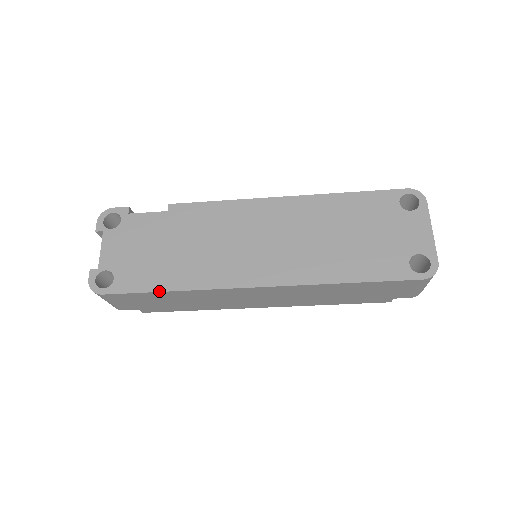
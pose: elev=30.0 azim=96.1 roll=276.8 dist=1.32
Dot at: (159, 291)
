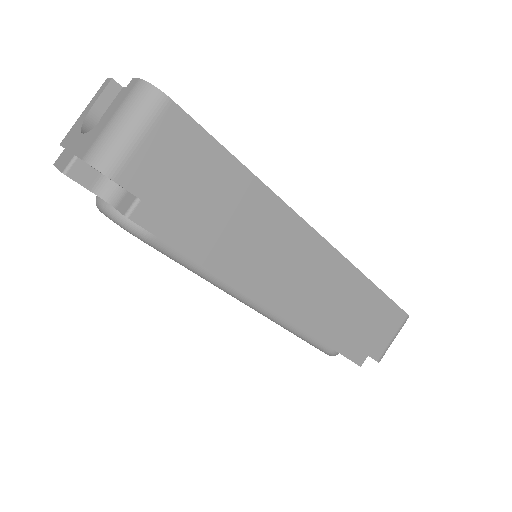
Dot at: (240, 162)
